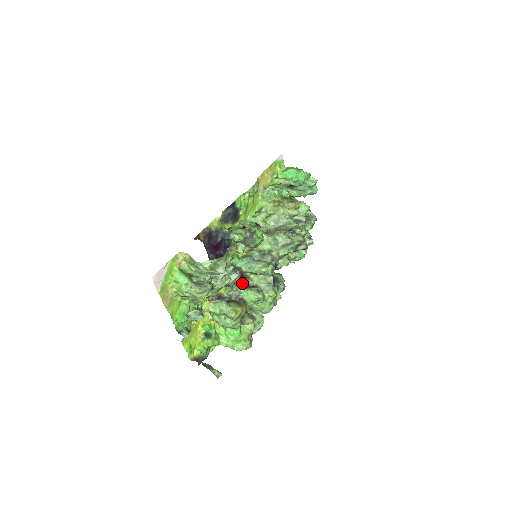
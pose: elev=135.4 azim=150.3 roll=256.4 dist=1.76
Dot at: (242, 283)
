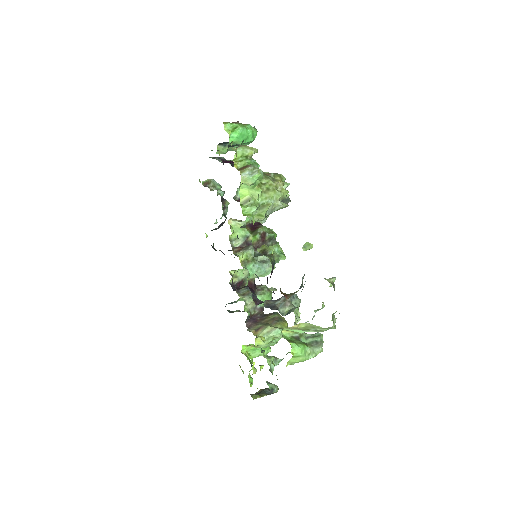
Dot at: (232, 286)
